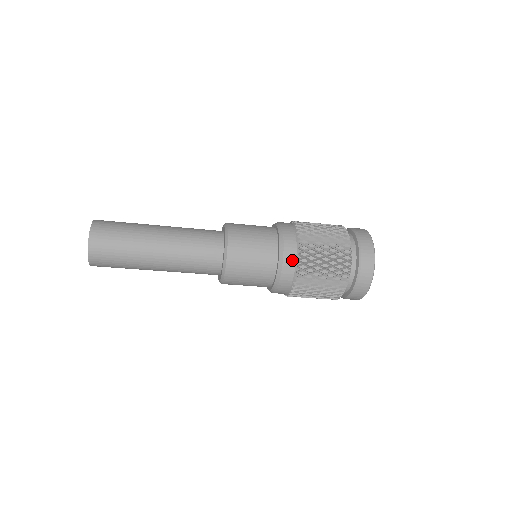
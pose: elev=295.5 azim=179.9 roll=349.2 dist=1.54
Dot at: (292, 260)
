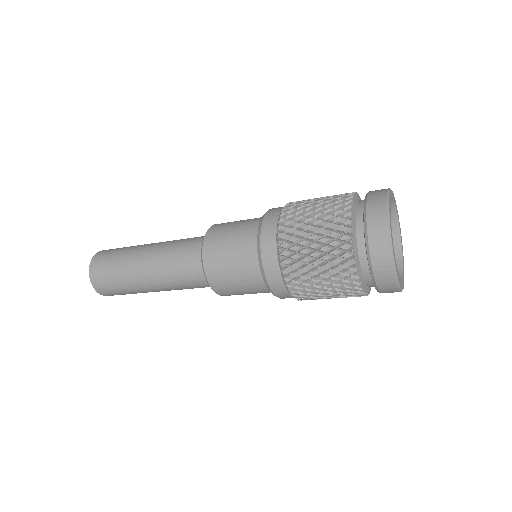
Dot at: (284, 293)
